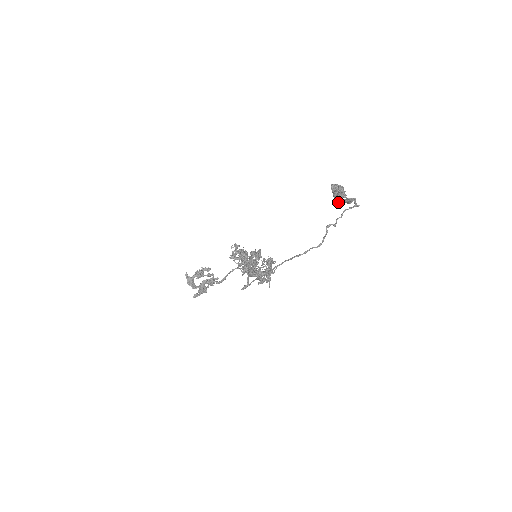
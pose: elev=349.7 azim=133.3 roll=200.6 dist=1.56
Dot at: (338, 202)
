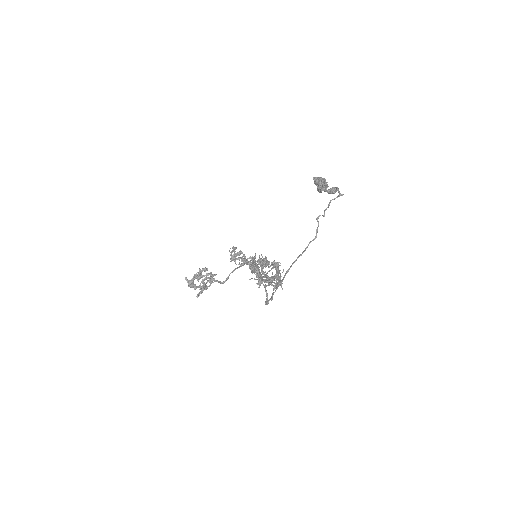
Dot at: (321, 192)
